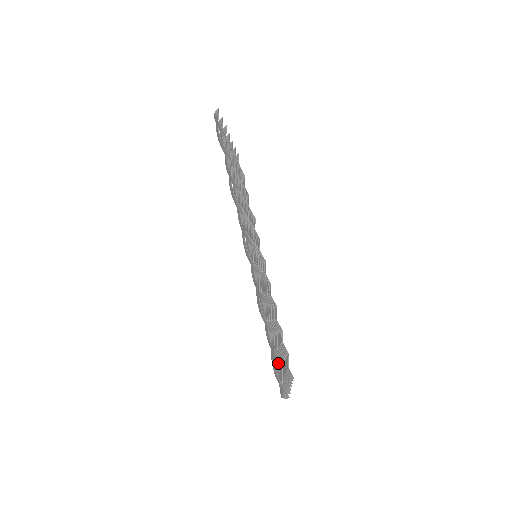
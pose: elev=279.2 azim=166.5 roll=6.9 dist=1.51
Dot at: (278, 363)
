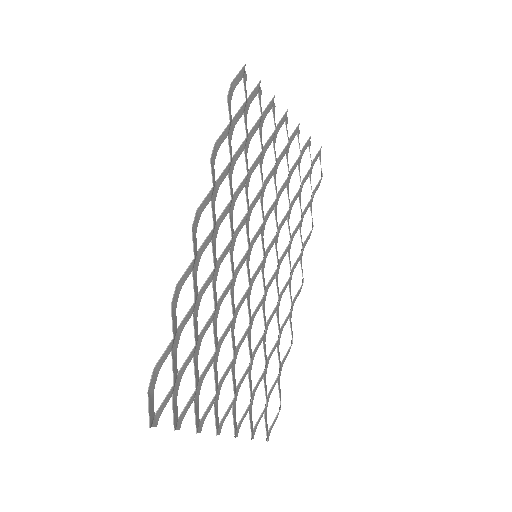
Dot at: (175, 381)
